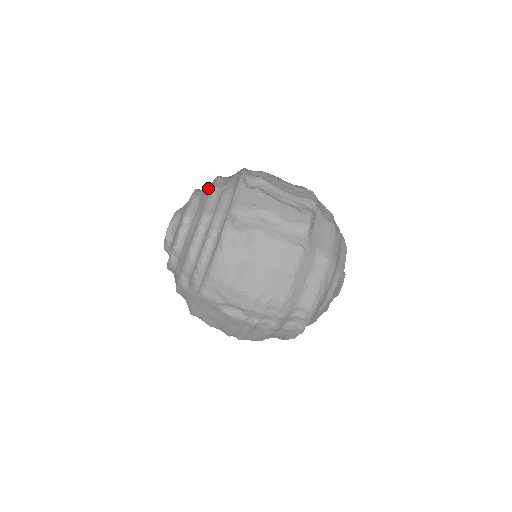
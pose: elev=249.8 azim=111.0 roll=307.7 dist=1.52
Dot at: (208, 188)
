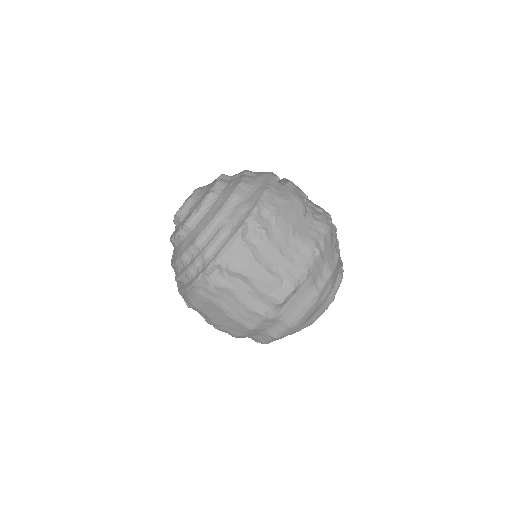
Dot at: (220, 202)
